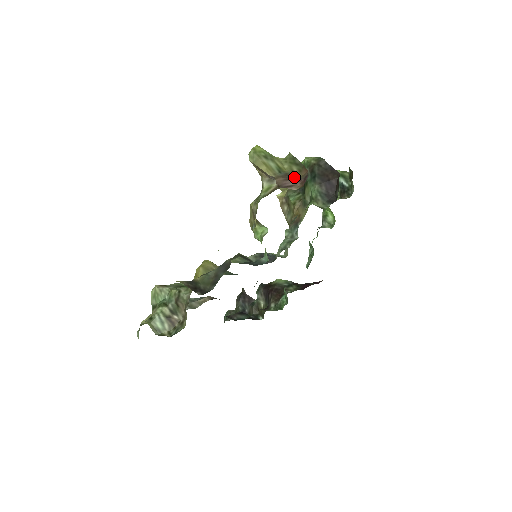
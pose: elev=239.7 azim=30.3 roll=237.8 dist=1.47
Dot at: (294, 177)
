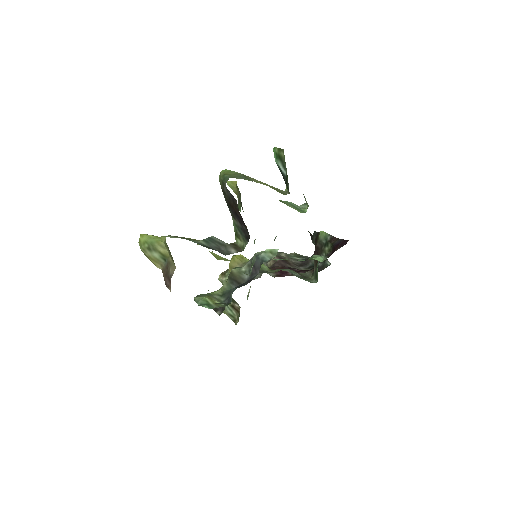
Dot at: (168, 274)
